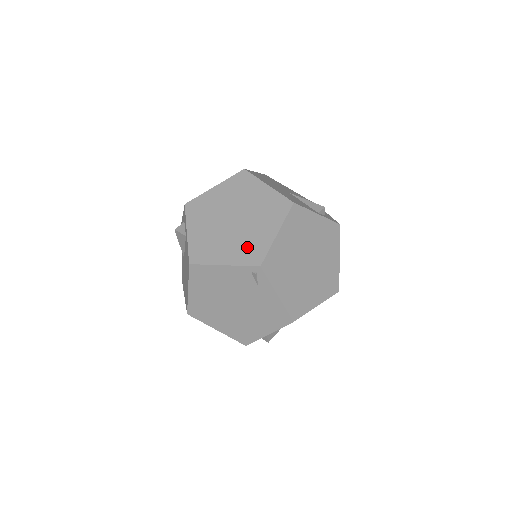
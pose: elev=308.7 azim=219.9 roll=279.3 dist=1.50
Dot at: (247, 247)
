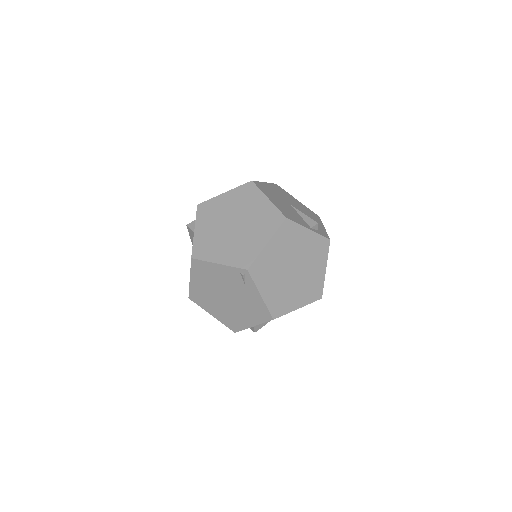
Dot at: (240, 251)
